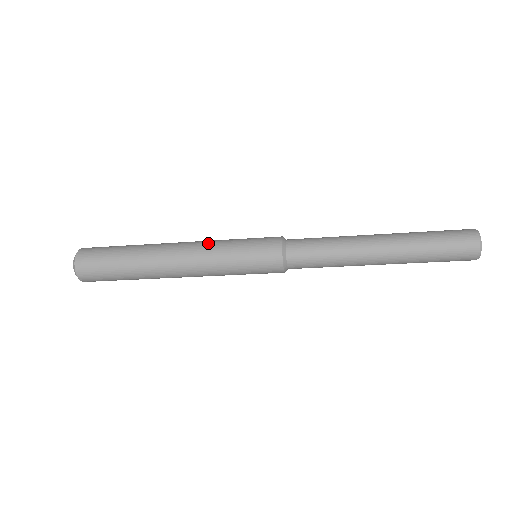
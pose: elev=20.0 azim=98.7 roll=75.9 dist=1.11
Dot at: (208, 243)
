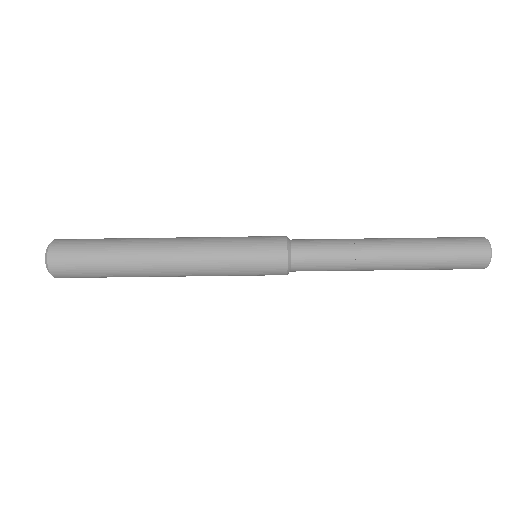
Dot at: occluded
